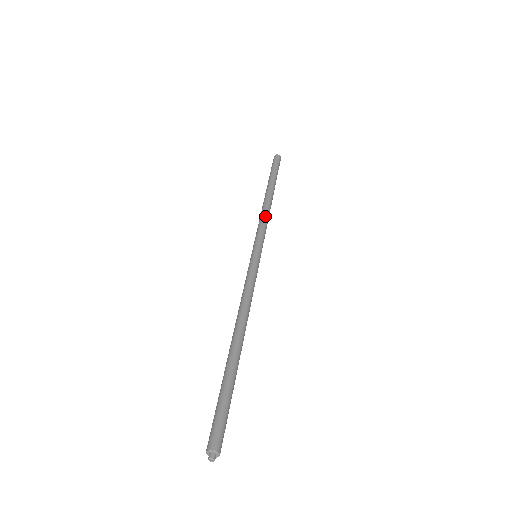
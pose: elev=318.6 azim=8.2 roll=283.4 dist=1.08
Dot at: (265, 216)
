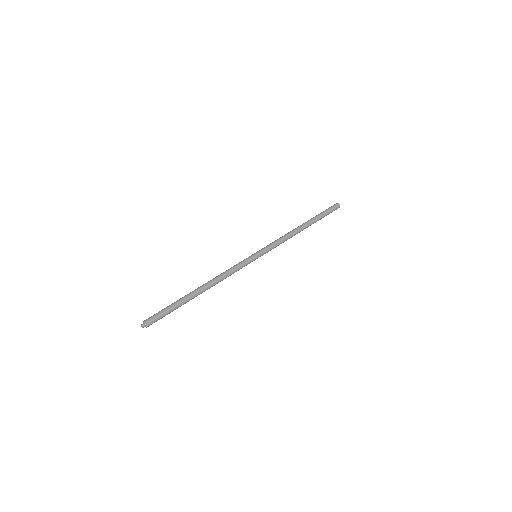
Dot at: (285, 238)
